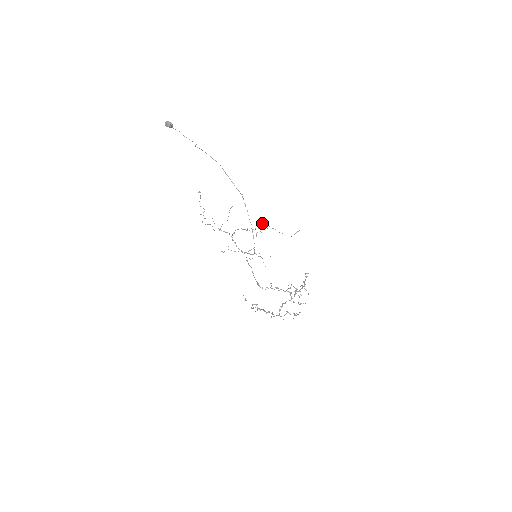
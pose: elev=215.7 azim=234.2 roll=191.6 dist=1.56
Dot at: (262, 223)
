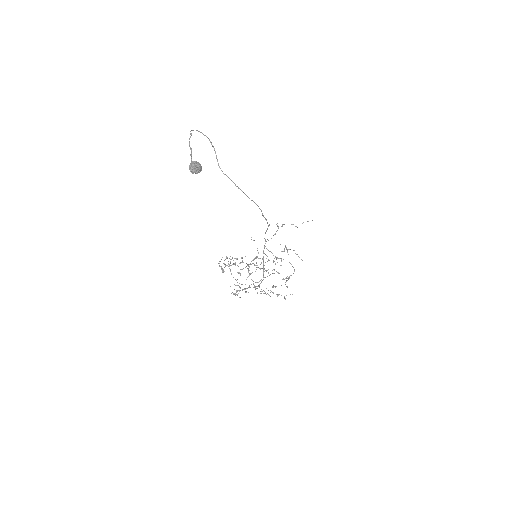
Dot at: occluded
